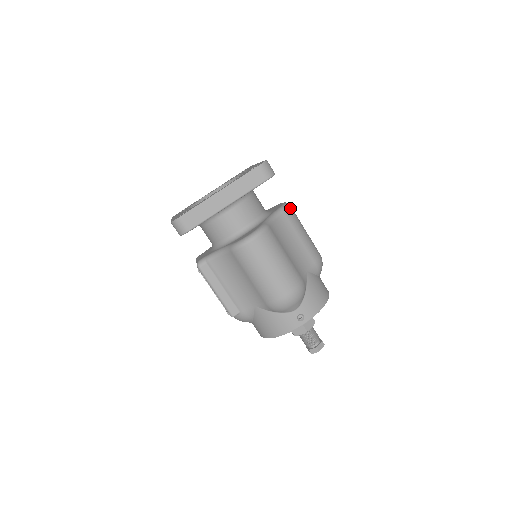
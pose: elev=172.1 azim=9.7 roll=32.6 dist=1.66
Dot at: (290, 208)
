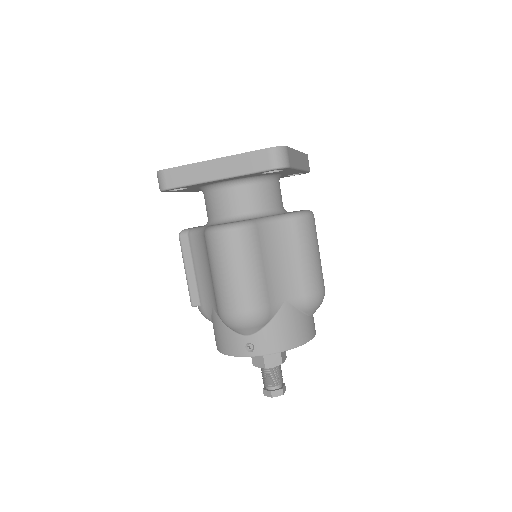
Dot at: (307, 219)
